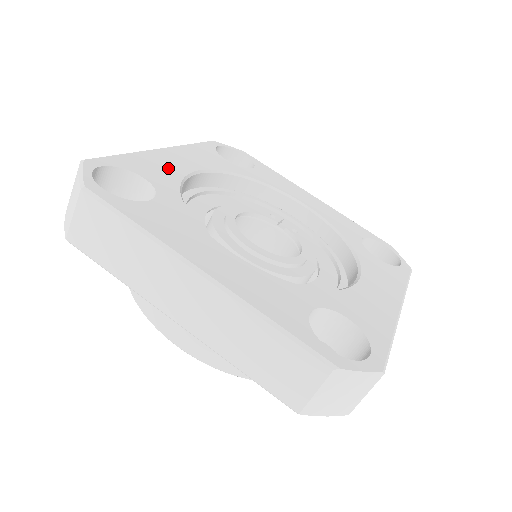
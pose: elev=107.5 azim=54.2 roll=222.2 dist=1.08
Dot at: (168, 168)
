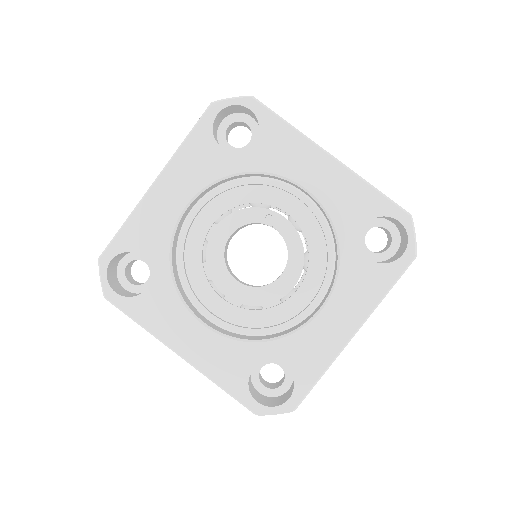
Dot at: (160, 222)
